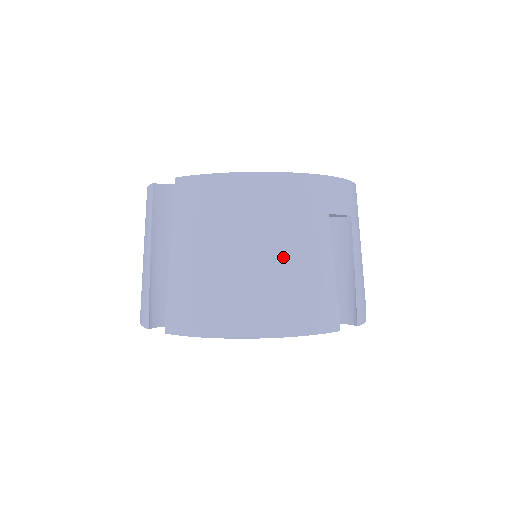
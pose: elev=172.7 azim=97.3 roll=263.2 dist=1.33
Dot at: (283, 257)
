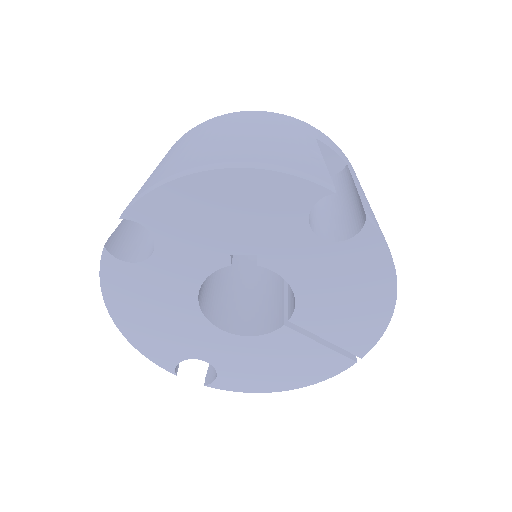
Dot at: (261, 136)
